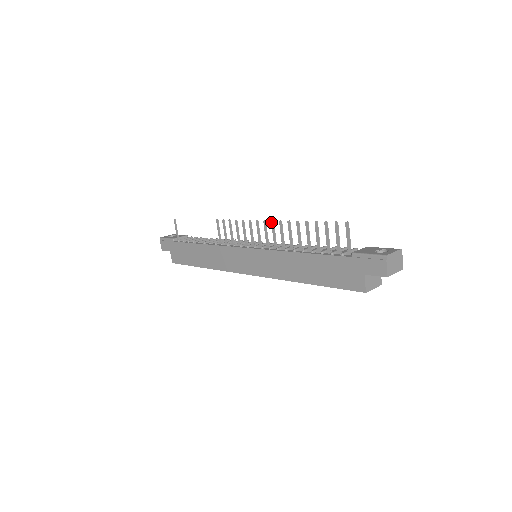
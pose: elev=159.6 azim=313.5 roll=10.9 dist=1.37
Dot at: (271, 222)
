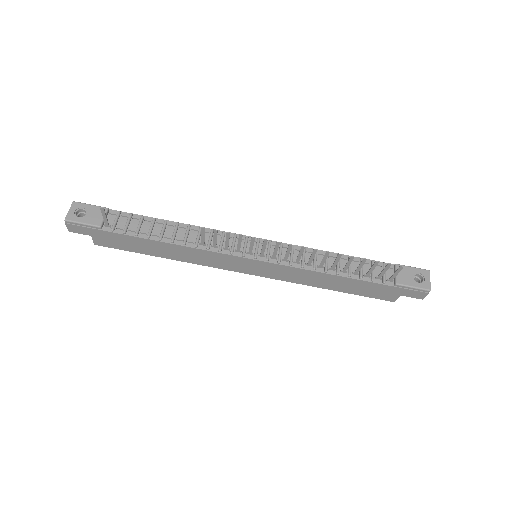
Dot at: (301, 248)
